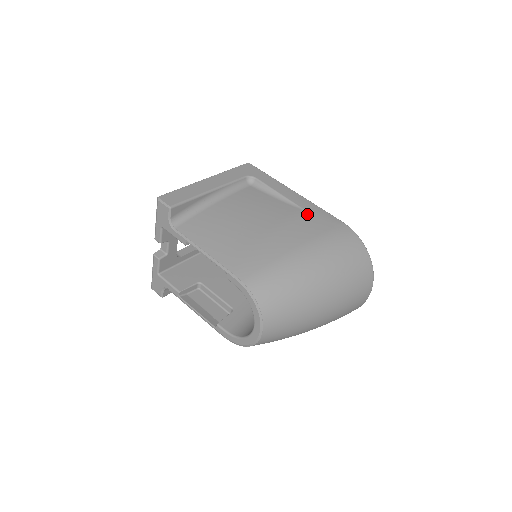
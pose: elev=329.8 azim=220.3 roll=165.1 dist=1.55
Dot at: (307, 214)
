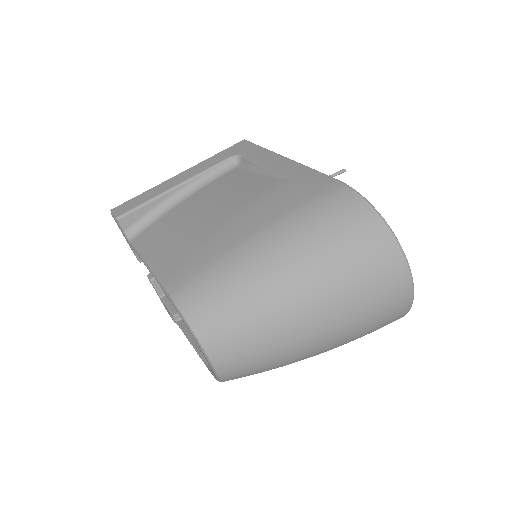
Dot at: (287, 183)
